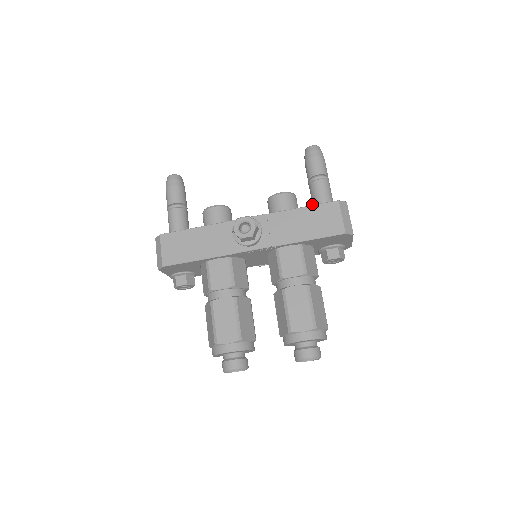
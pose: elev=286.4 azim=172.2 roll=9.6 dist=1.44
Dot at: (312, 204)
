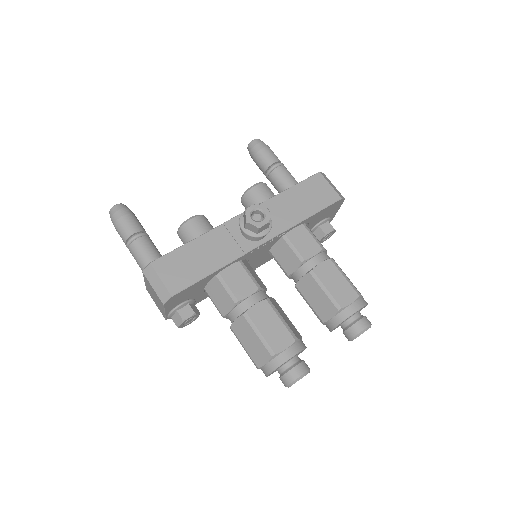
Dot at: (280, 192)
